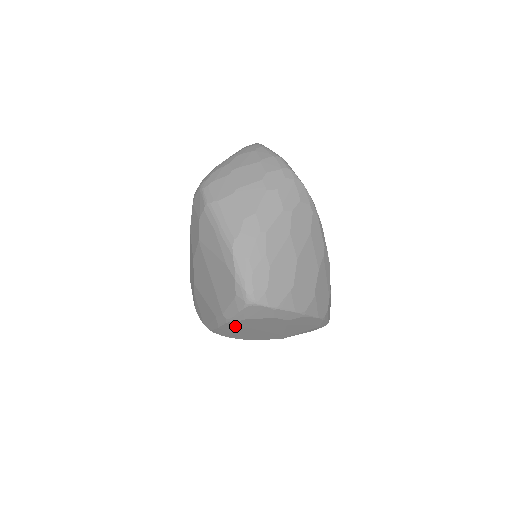
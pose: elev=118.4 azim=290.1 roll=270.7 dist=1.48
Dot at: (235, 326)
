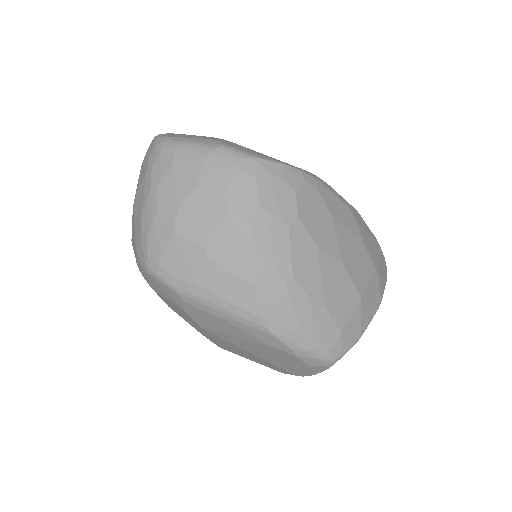
Dot at: occluded
